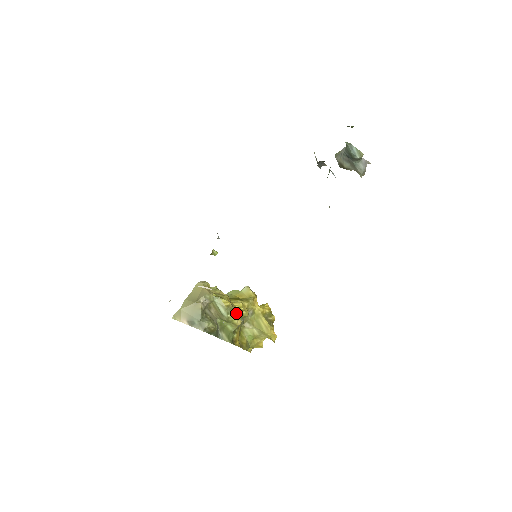
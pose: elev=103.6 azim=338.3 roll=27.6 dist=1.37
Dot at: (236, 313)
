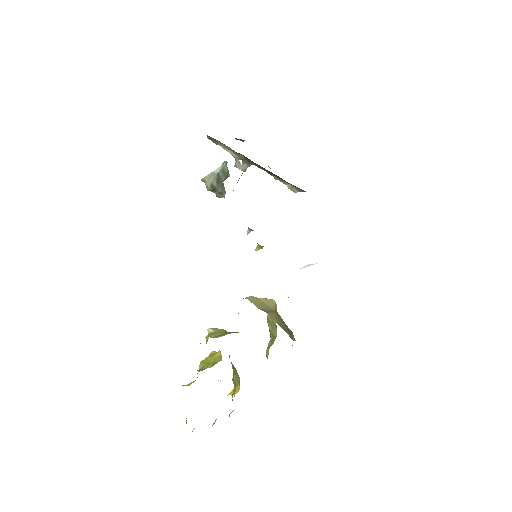
Dot at: occluded
